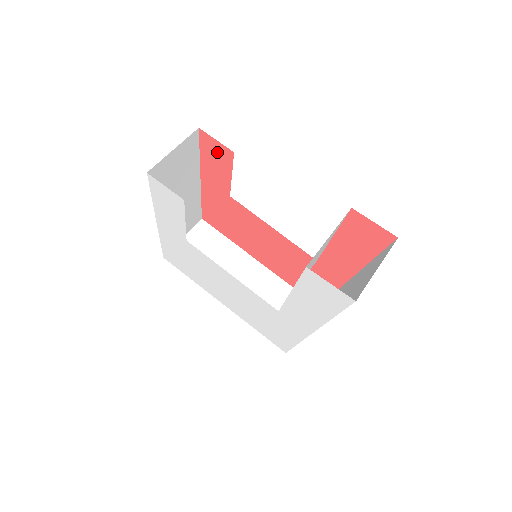
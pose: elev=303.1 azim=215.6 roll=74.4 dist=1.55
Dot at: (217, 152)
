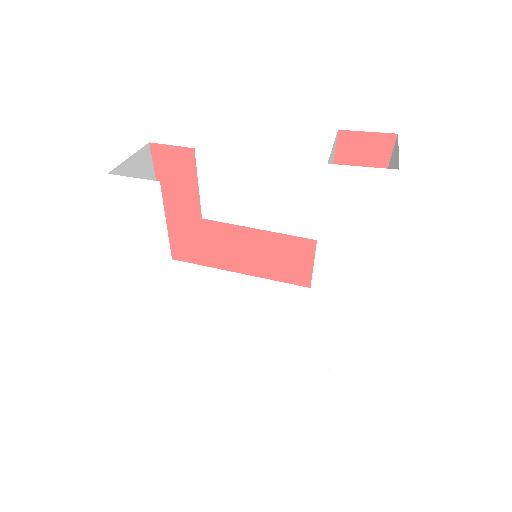
Dot at: (175, 162)
